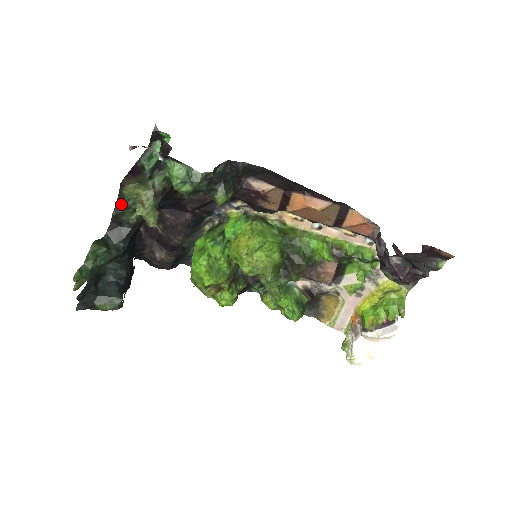
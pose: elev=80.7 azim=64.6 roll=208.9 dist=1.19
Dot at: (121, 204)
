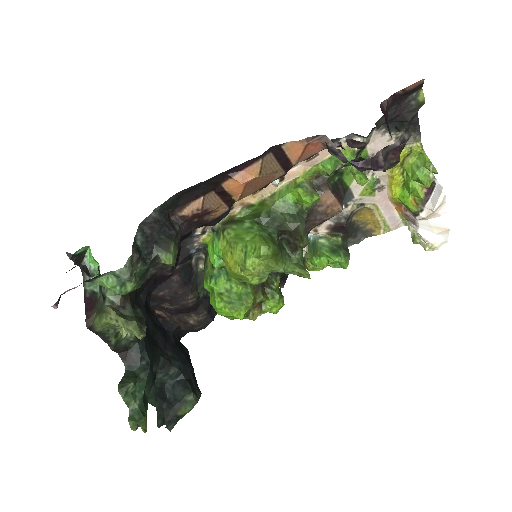
Dot at: (108, 338)
